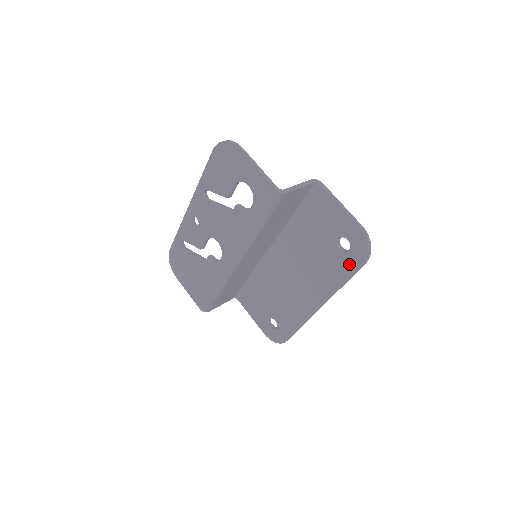
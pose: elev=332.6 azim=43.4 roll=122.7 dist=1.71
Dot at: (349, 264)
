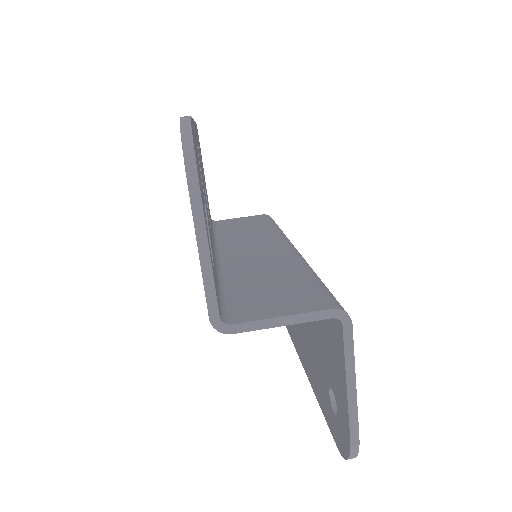
Dot at: (329, 417)
